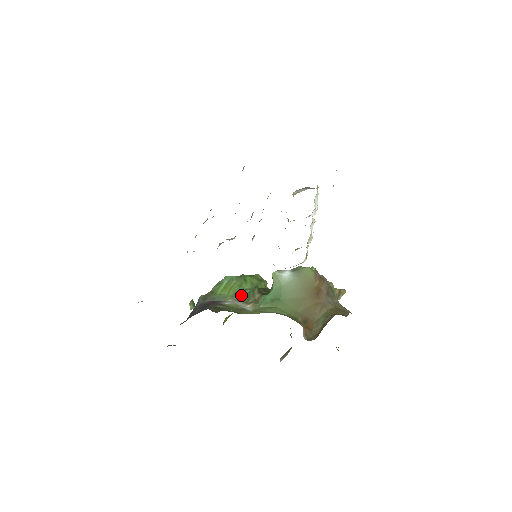
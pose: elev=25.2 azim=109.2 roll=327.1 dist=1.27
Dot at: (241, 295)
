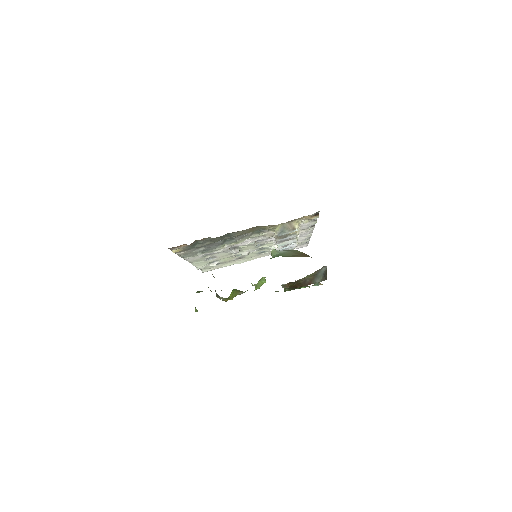
Dot at: occluded
